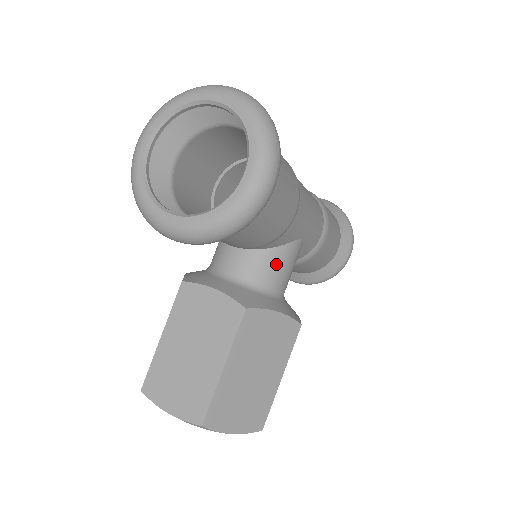
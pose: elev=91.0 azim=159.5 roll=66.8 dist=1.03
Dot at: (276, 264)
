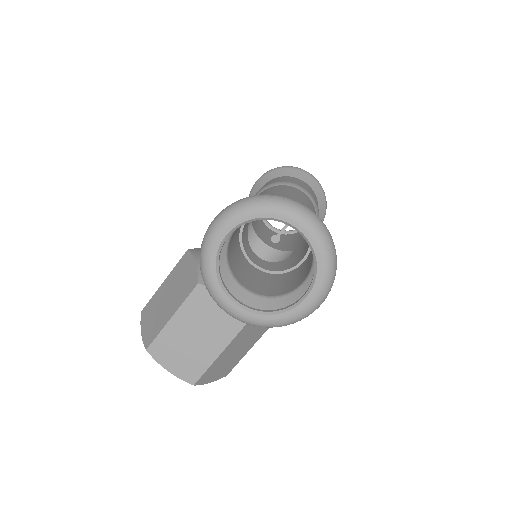
Dot at: occluded
